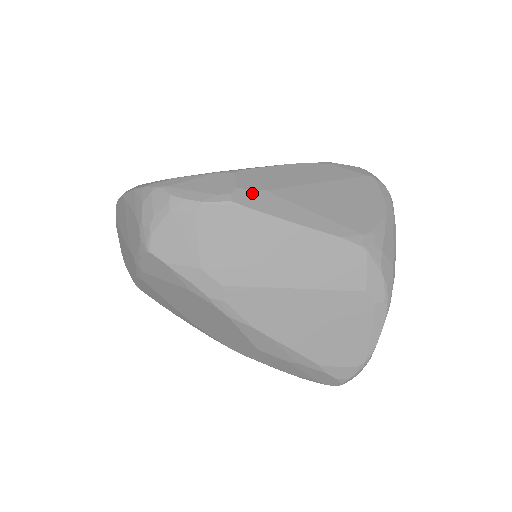
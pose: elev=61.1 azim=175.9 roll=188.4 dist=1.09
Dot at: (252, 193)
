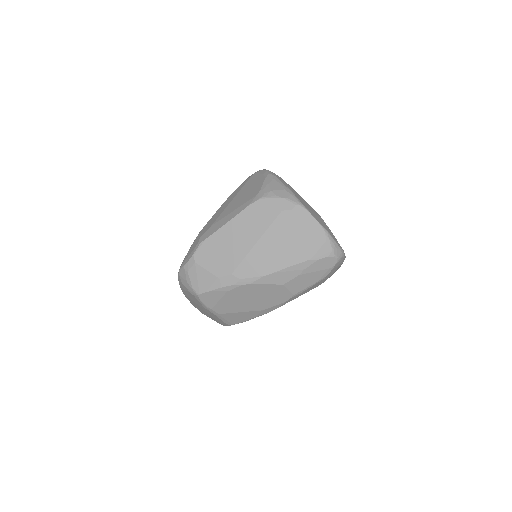
Dot at: (206, 232)
